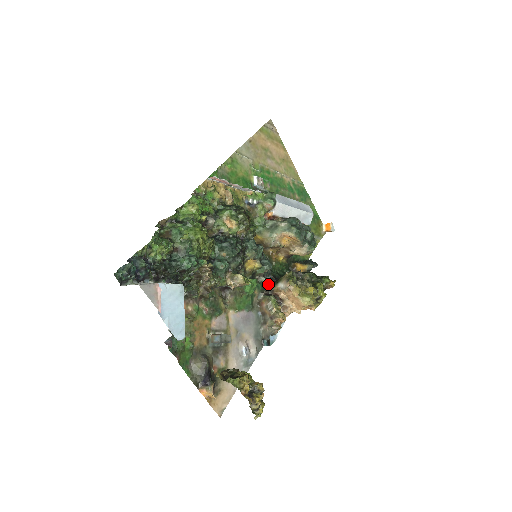
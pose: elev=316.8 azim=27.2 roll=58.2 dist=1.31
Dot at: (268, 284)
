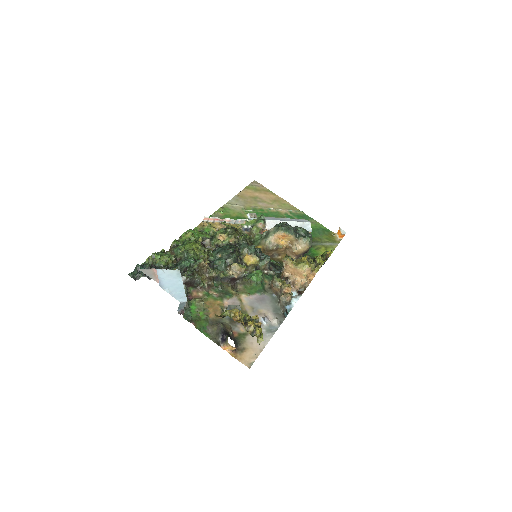
Dot at: (278, 275)
